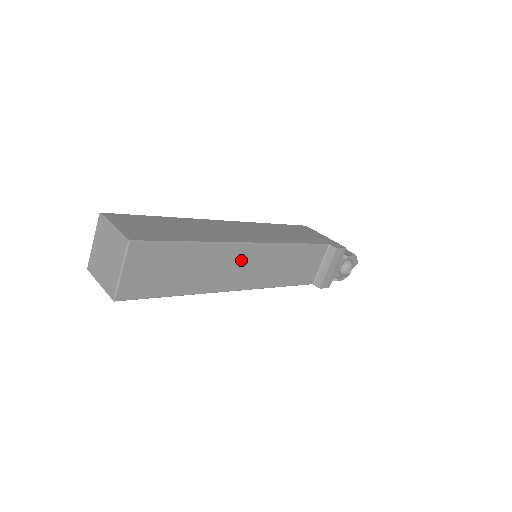
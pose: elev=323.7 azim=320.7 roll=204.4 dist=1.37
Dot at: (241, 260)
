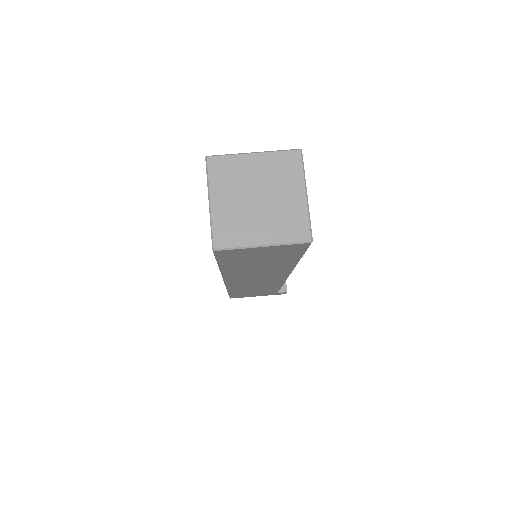
Dot at: occluded
